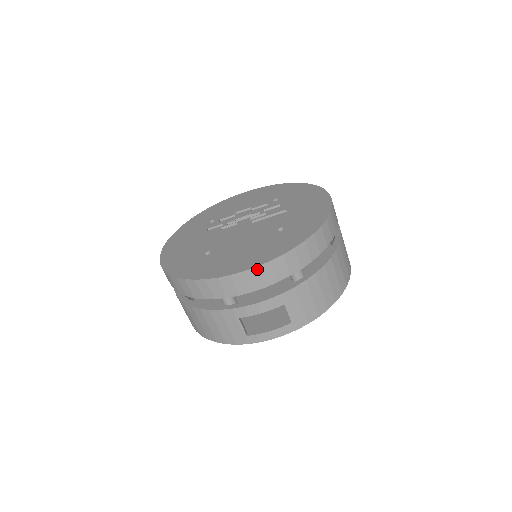
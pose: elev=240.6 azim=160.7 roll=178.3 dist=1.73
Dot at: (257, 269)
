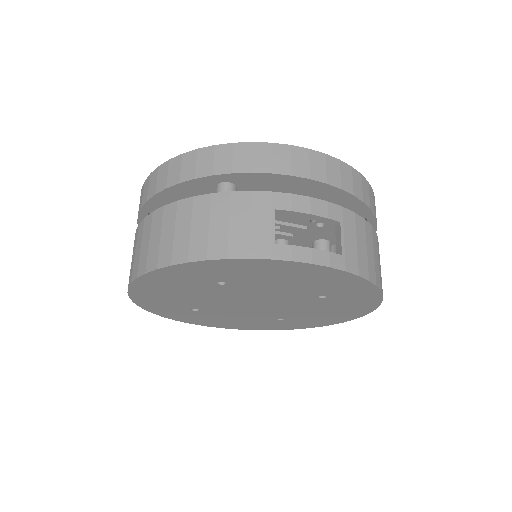
Dot at: (324, 156)
